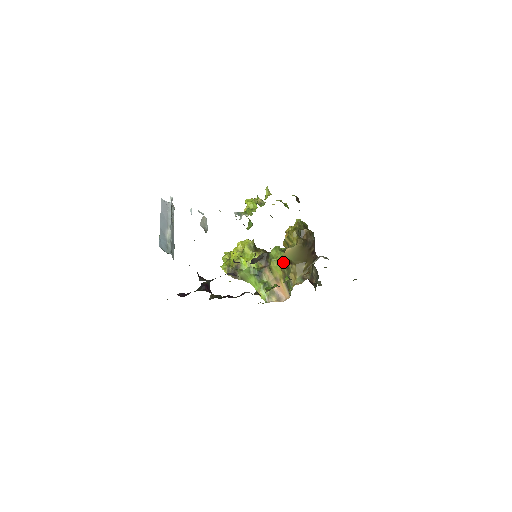
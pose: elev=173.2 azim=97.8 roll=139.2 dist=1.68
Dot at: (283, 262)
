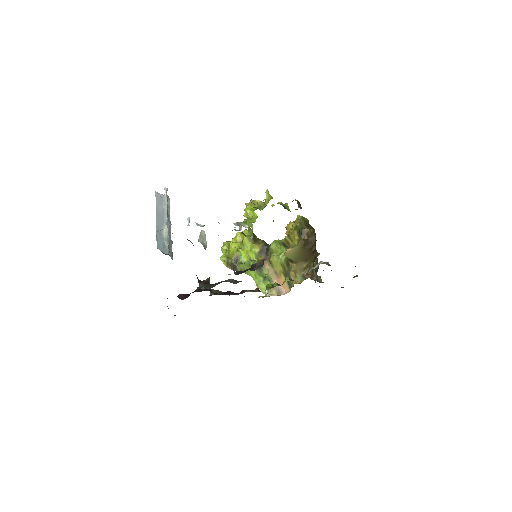
Dot at: (283, 258)
